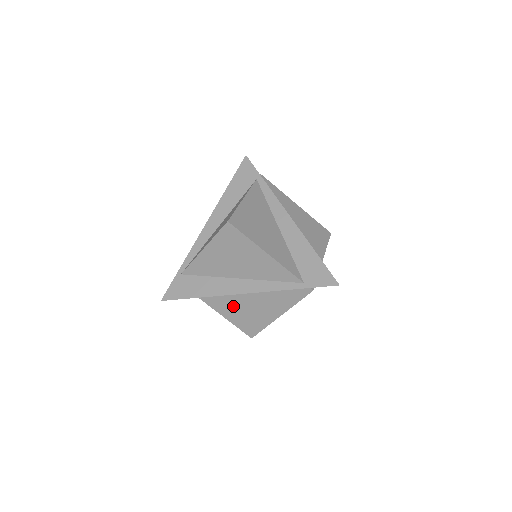
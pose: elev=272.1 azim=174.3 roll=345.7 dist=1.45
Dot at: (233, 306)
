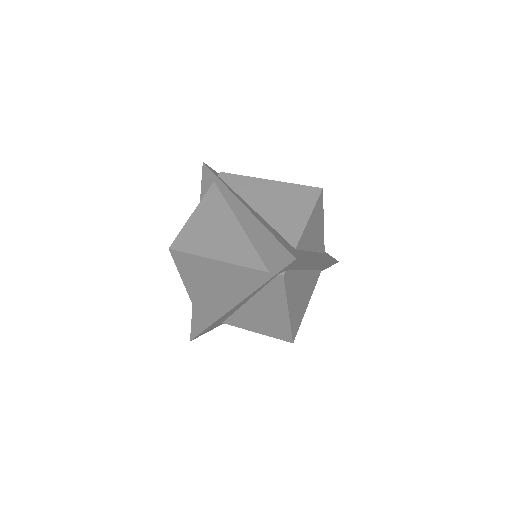
Dot at: (250, 320)
